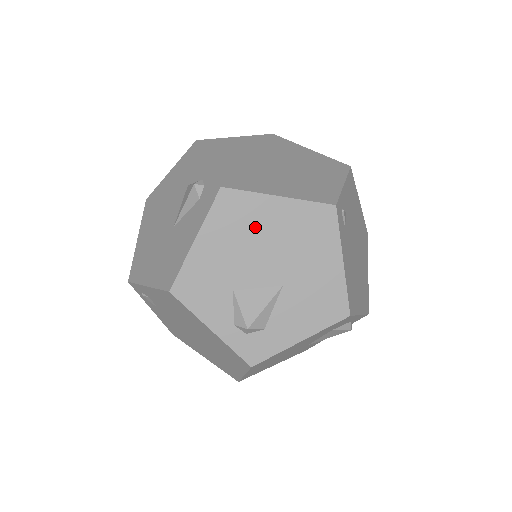
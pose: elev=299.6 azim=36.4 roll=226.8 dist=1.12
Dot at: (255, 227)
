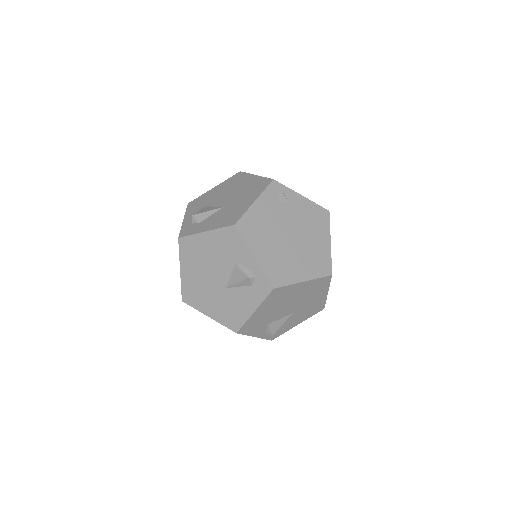
Dot at: (237, 185)
